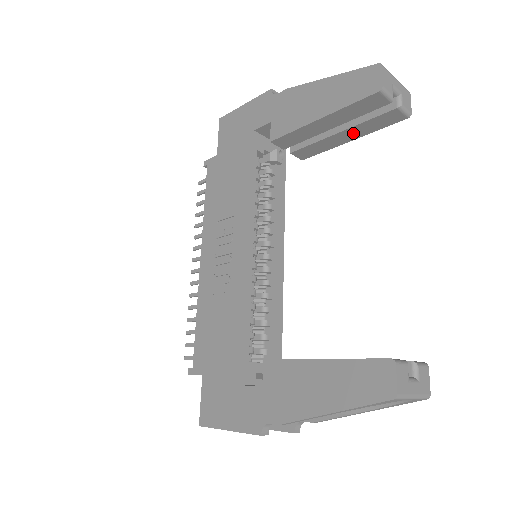
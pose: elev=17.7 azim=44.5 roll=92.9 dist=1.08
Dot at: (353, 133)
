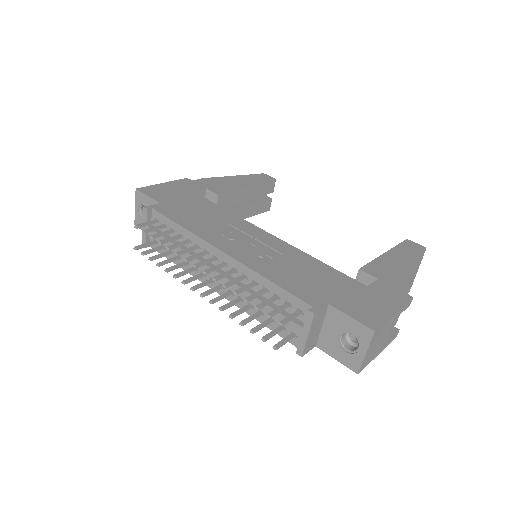
Dot at: (249, 211)
